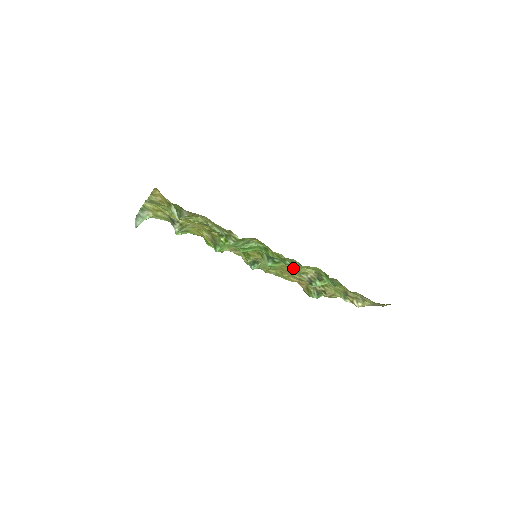
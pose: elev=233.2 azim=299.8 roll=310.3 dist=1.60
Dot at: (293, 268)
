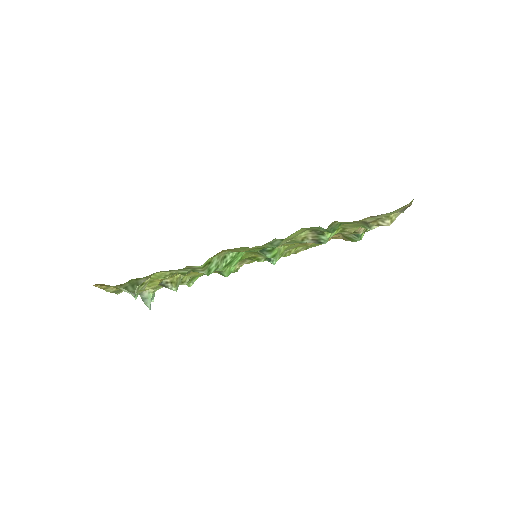
Dot at: (289, 243)
